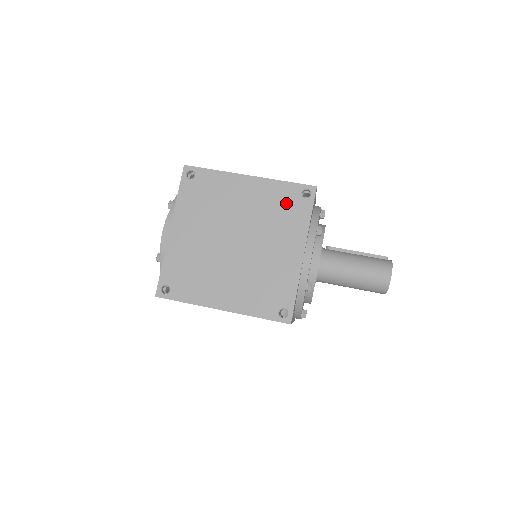
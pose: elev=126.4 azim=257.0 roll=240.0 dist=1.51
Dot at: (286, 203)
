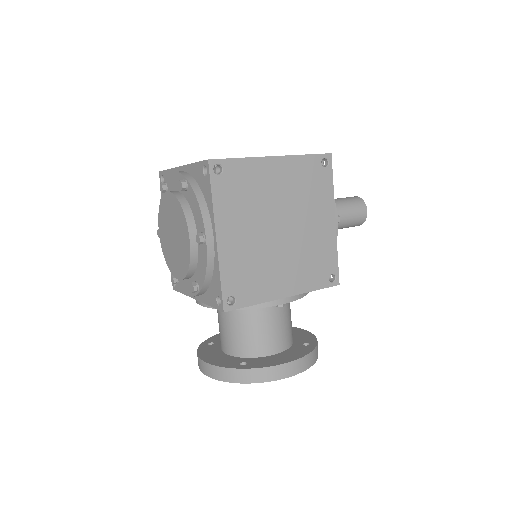
Dot at: occluded
